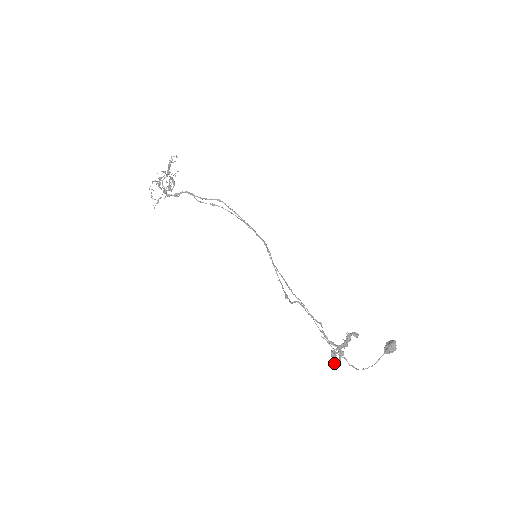
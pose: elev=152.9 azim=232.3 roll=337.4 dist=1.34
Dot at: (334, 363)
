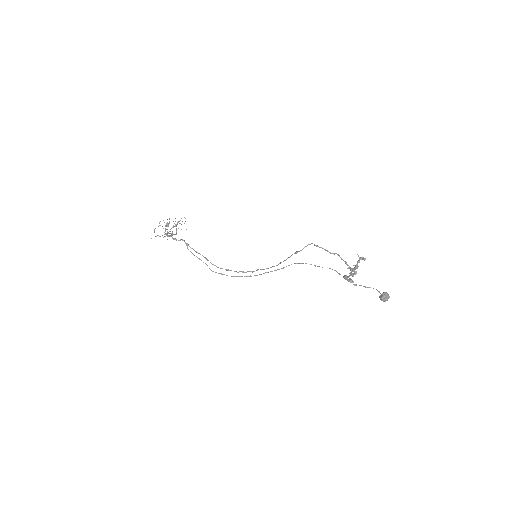
Dot at: (351, 274)
